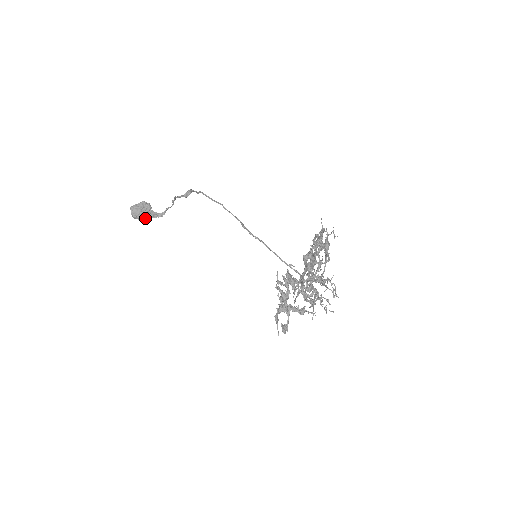
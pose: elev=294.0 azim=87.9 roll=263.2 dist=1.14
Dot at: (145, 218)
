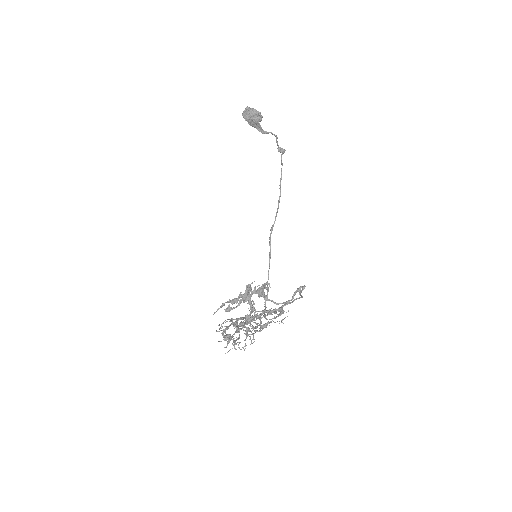
Dot at: (250, 124)
